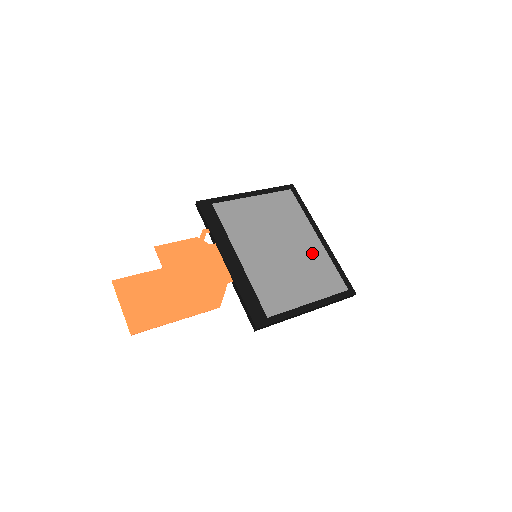
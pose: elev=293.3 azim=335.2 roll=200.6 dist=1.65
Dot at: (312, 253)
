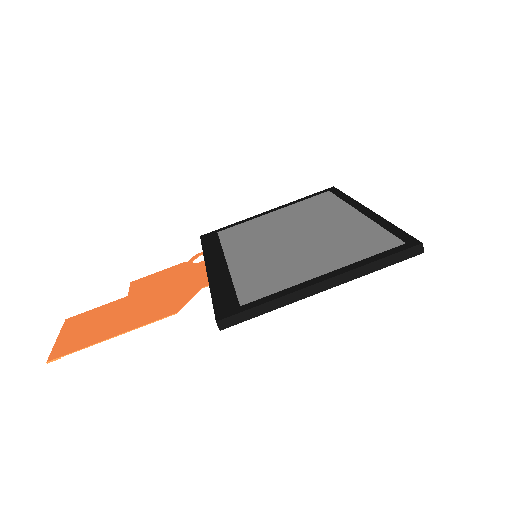
Dot at: (344, 228)
